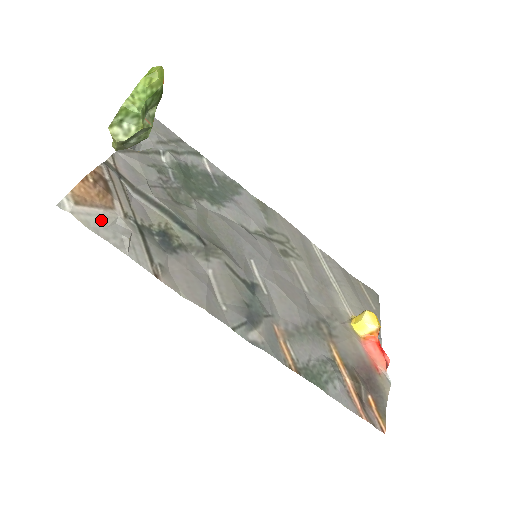
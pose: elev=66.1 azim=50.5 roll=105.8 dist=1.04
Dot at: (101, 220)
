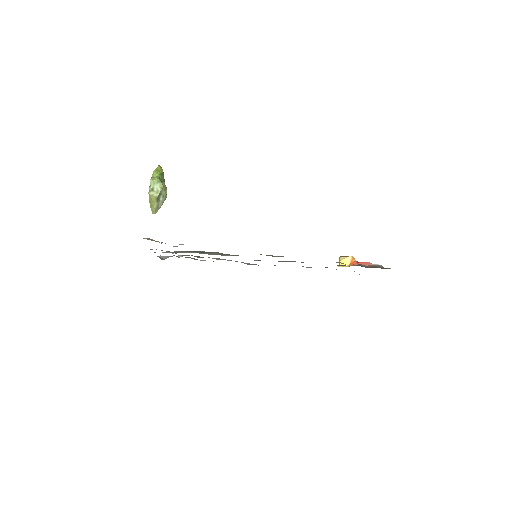
Dot at: occluded
